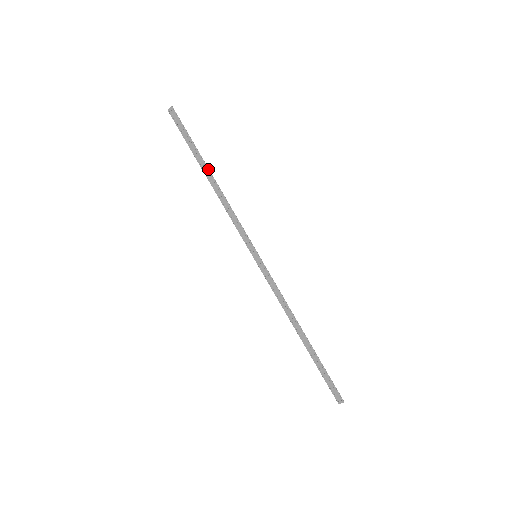
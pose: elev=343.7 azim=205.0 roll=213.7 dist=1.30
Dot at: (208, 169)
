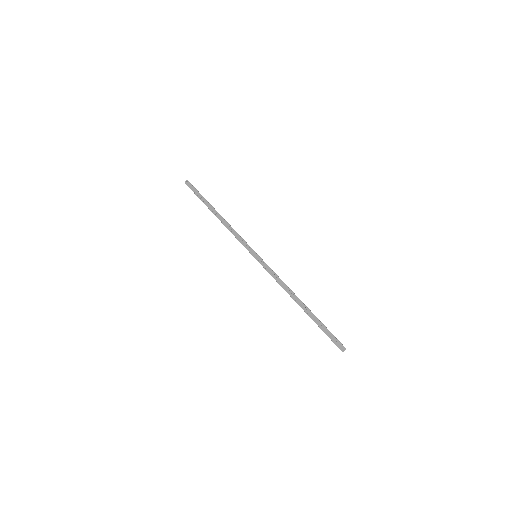
Dot at: occluded
